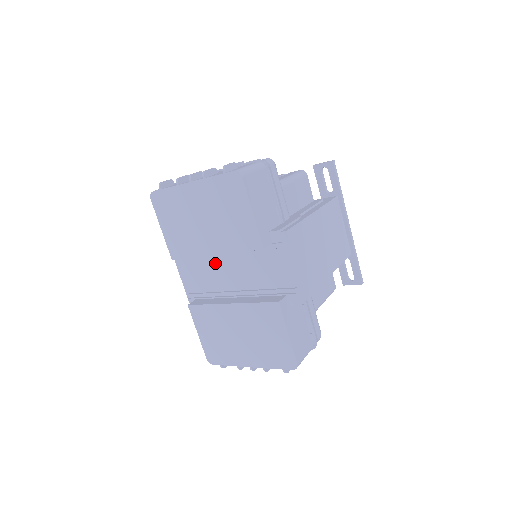
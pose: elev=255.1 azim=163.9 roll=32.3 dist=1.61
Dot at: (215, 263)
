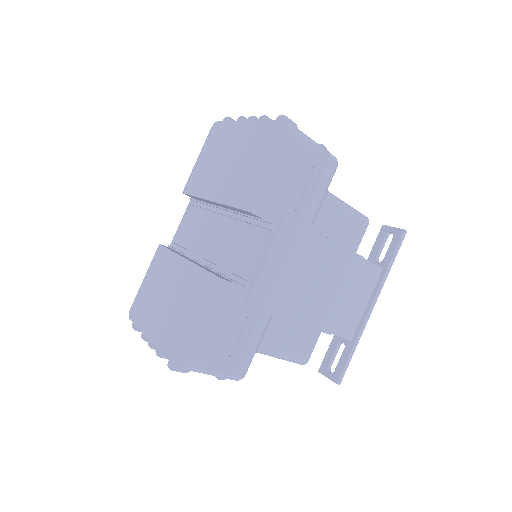
Dot at: (212, 221)
